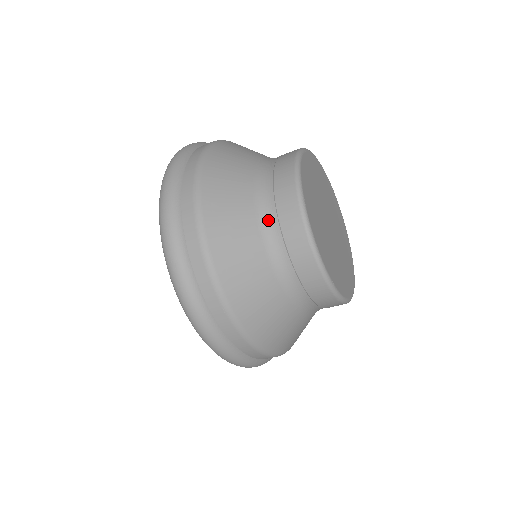
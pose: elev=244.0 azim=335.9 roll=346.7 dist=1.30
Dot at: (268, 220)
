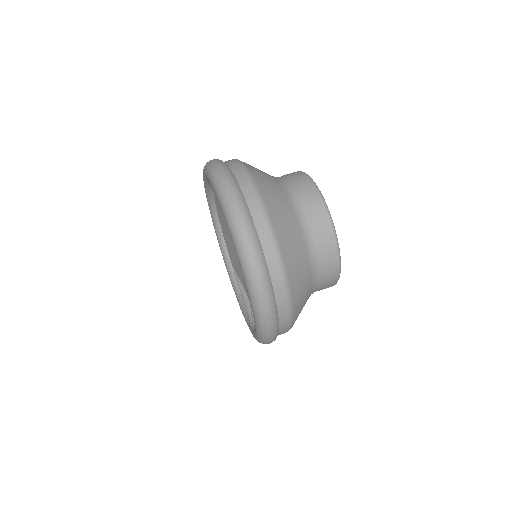
Dot at: (293, 196)
